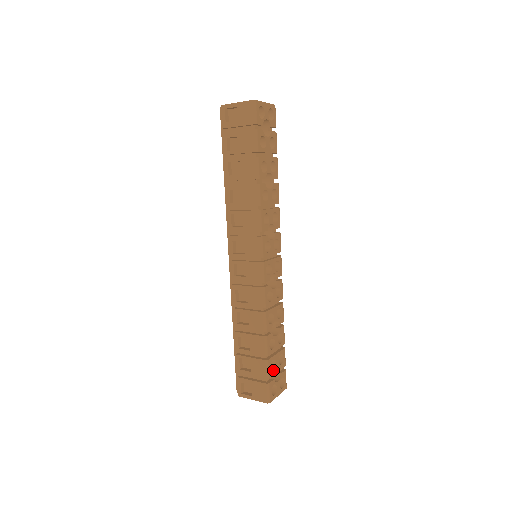
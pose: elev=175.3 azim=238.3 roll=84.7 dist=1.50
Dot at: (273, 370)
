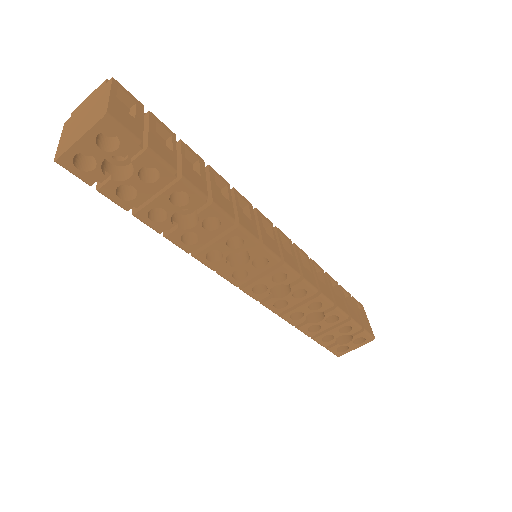
Dot at: (331, 340)
